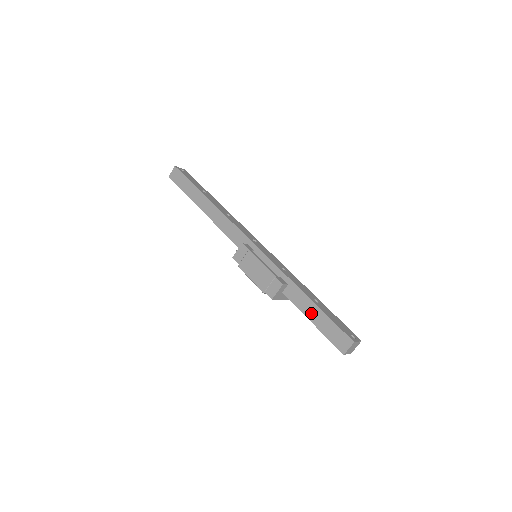
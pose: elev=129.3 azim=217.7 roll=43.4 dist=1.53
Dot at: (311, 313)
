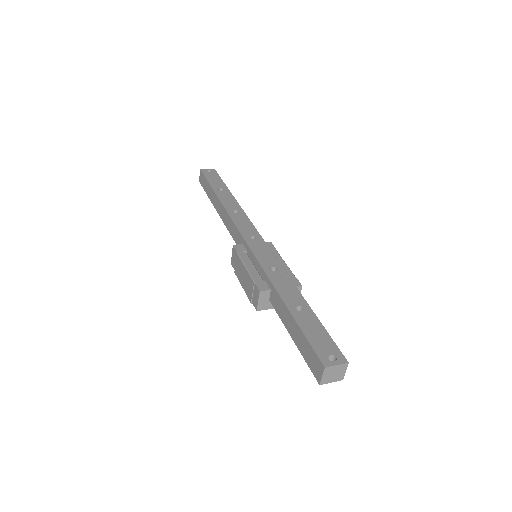
Dot at: (290, 326)
